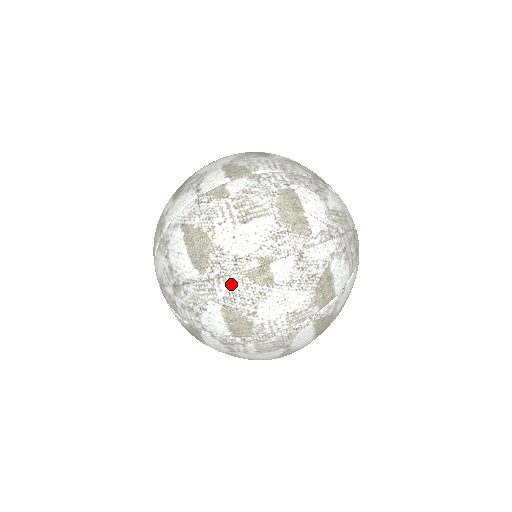
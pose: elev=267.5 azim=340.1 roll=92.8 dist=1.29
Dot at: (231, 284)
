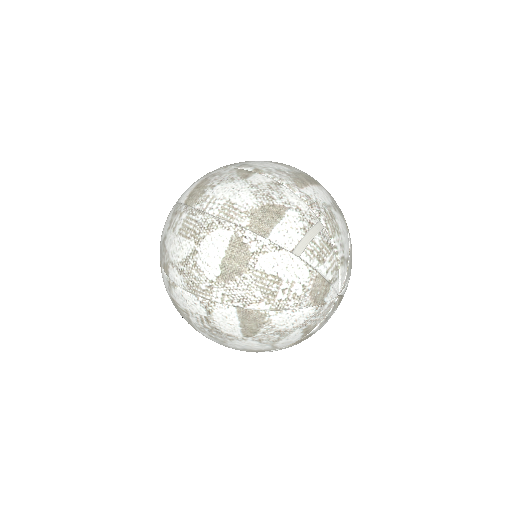
Dot at: (226, 170)
